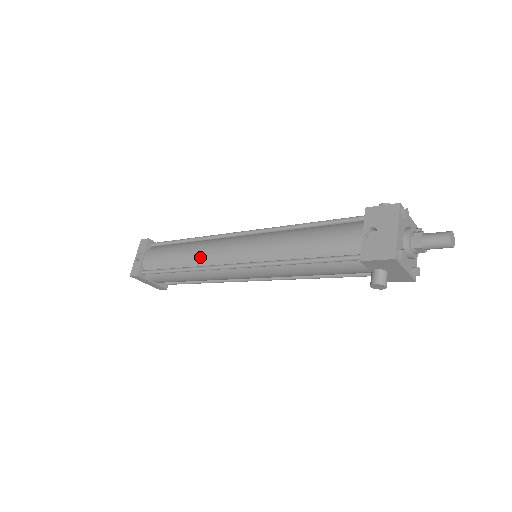
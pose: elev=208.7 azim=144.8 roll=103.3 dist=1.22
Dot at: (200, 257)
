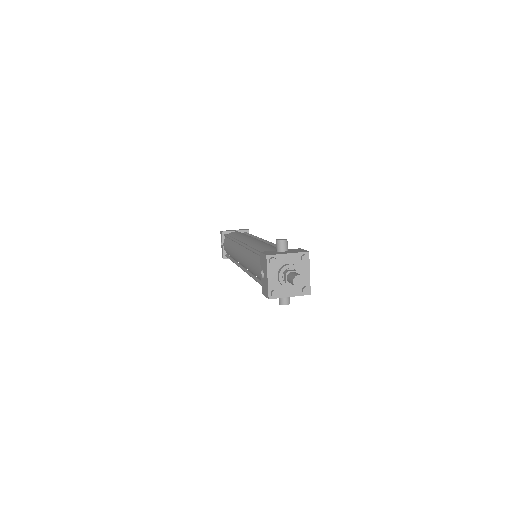
Dot at: (234, 256)
